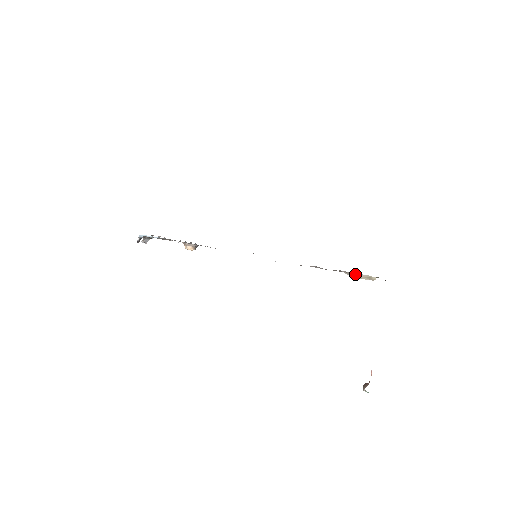
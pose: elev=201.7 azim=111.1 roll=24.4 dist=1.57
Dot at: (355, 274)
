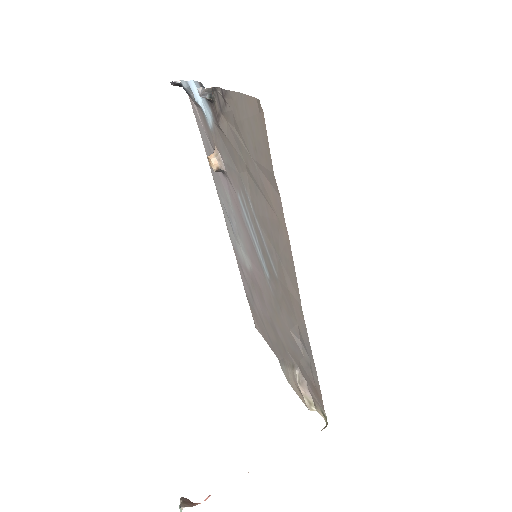
Dot at: (305, 385)
